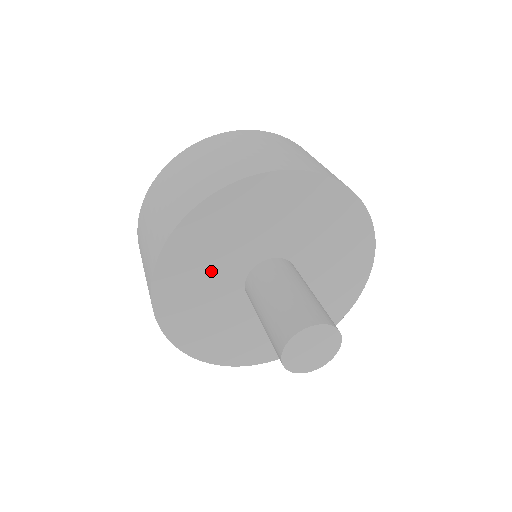
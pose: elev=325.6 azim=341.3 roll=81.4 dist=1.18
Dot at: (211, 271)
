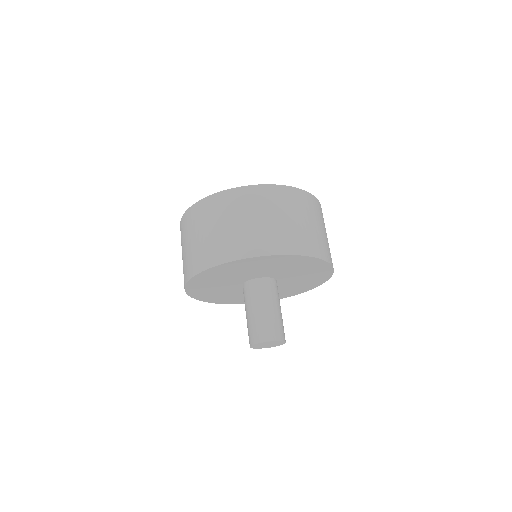
Dot at: (219, 289)
